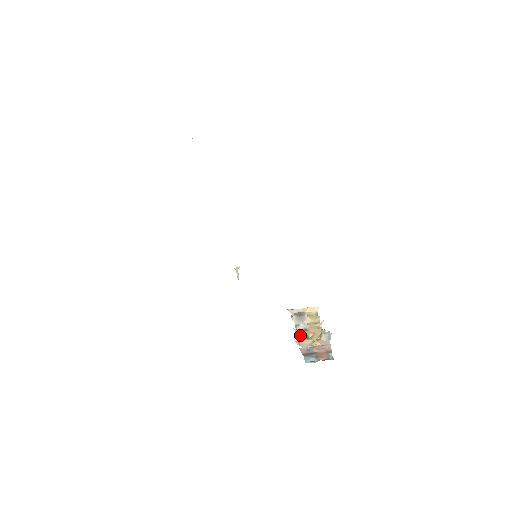
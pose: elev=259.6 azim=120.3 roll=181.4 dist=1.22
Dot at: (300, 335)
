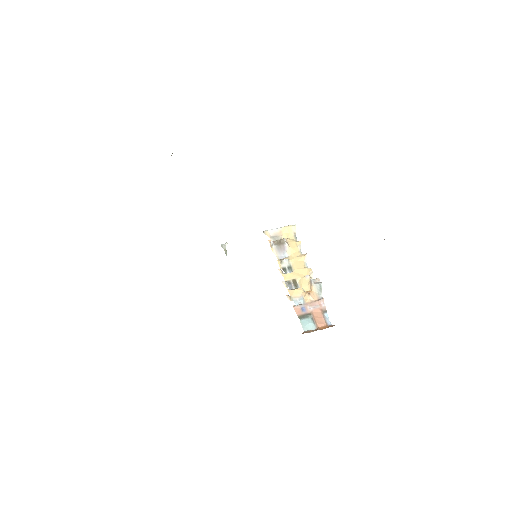
Dot at: (287, 280)
